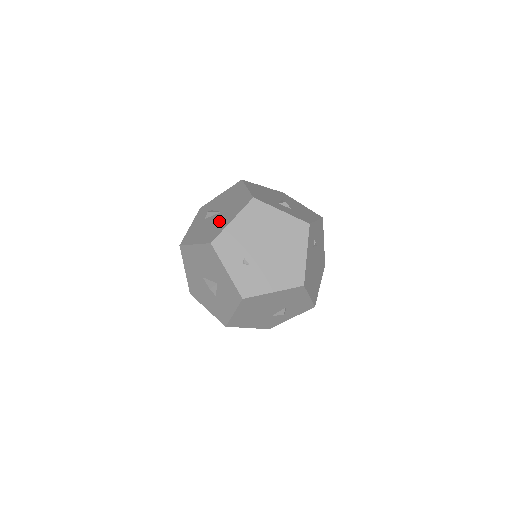
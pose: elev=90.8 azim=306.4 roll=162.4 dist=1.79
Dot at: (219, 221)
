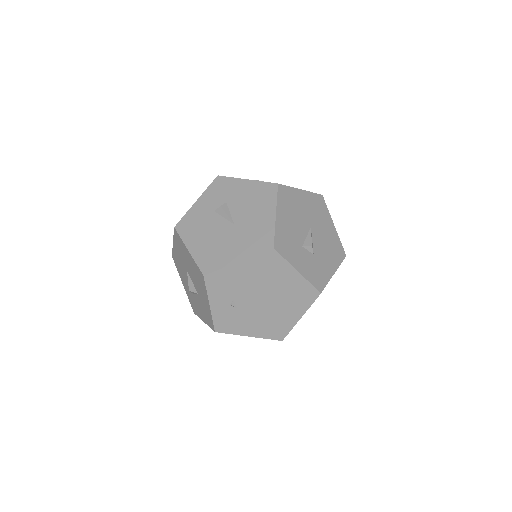
Dot at: (225, 242)
